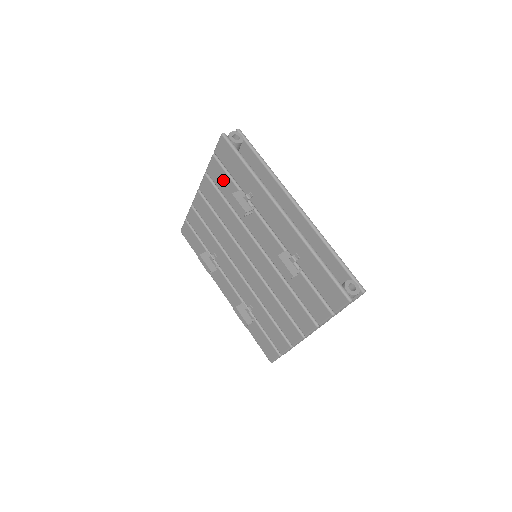
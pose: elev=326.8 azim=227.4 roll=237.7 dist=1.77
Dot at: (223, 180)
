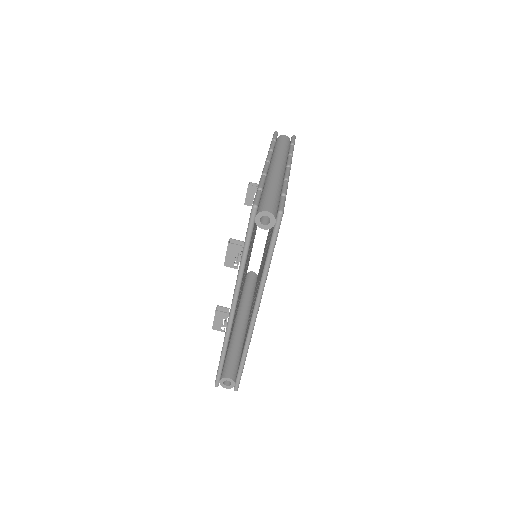
Dot at: occluded
